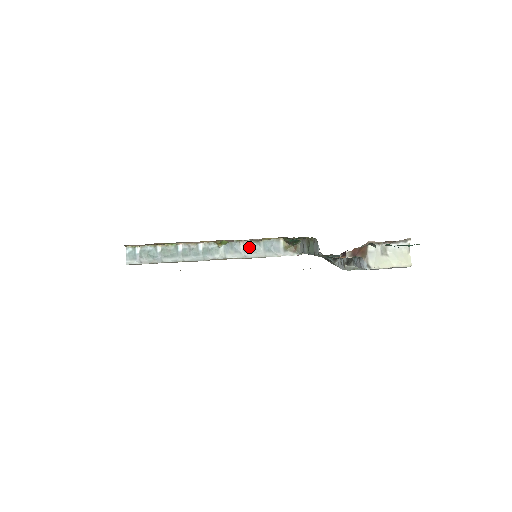
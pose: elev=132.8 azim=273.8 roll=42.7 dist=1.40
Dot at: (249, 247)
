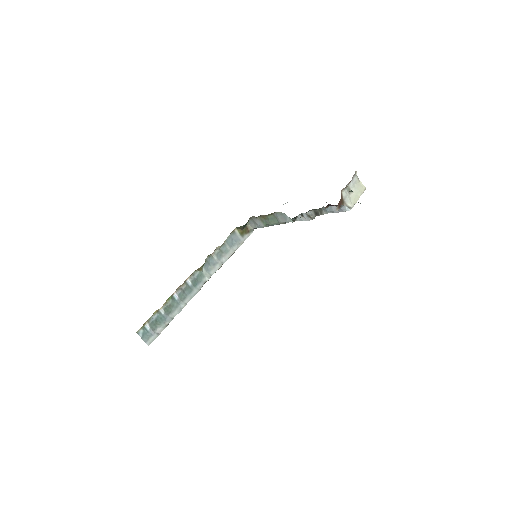
Dot at: (219, 254)
